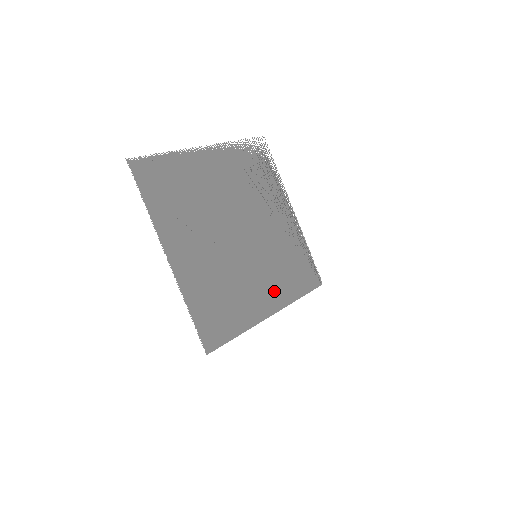
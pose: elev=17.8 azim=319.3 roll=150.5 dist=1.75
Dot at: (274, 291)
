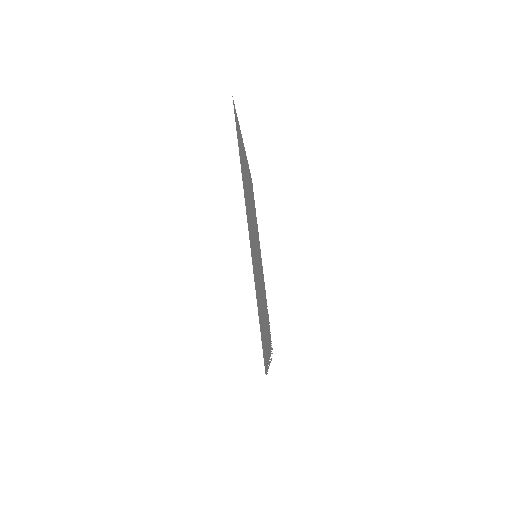
Dot at: (253, 256)
